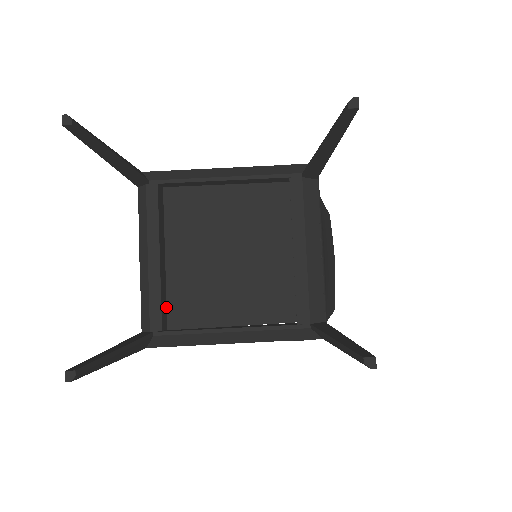
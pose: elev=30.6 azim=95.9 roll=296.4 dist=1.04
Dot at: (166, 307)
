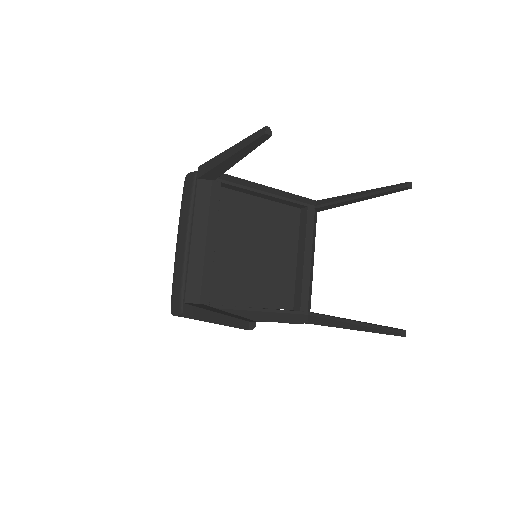
Dot at: occluded
